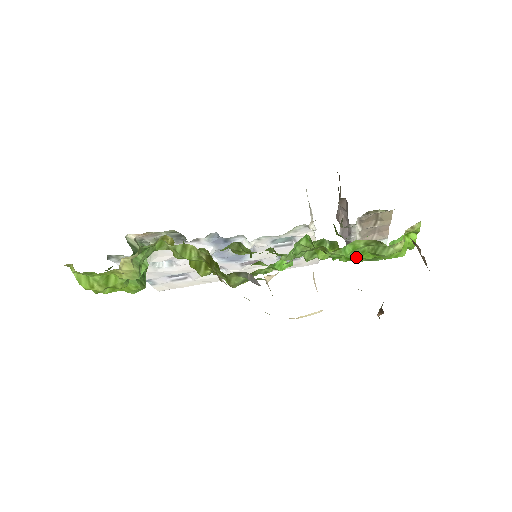
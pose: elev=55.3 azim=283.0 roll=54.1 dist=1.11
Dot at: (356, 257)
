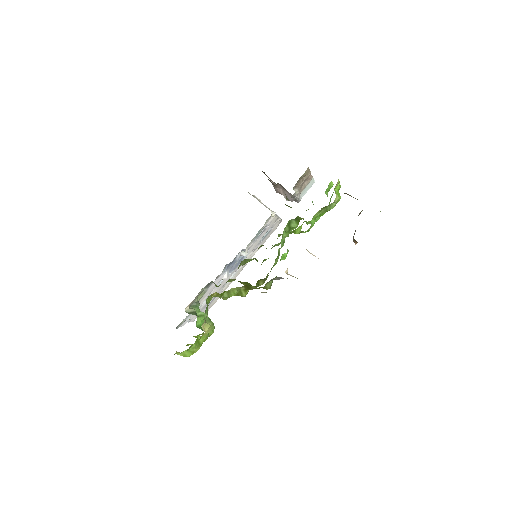
Dot at: occluded
